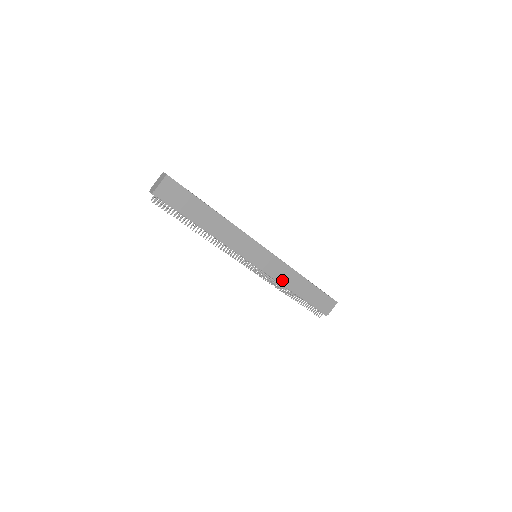
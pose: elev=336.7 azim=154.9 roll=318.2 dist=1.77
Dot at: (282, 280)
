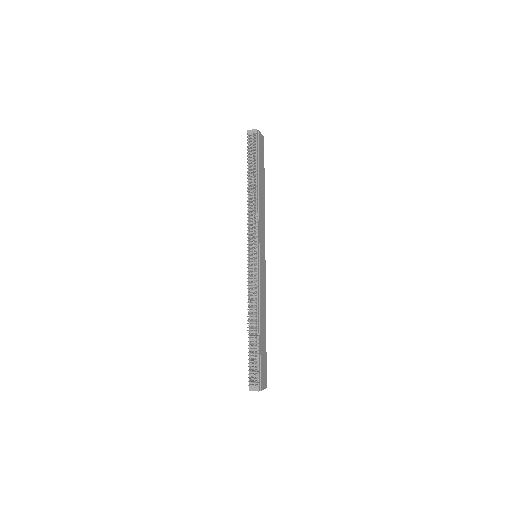
Dot at: (260, 298)
